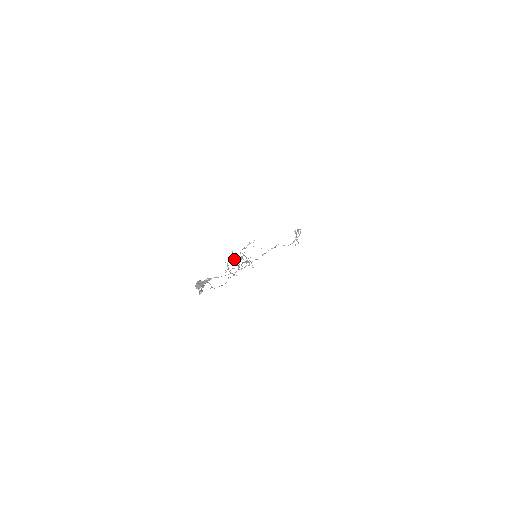
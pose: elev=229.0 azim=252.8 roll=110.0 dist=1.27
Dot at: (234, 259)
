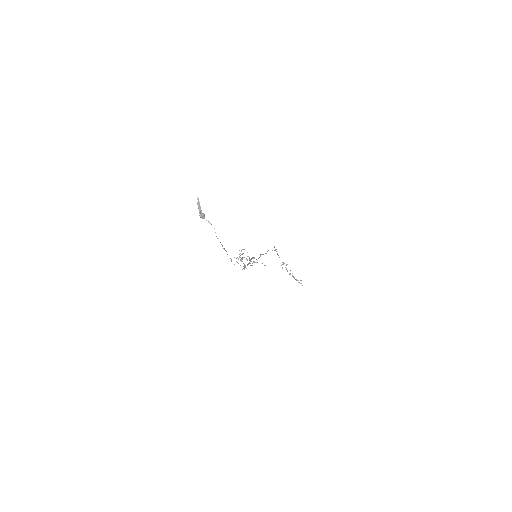
Dot at: (241, 259)
